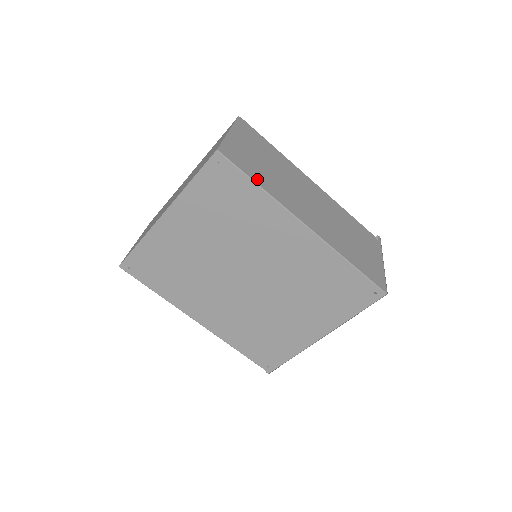
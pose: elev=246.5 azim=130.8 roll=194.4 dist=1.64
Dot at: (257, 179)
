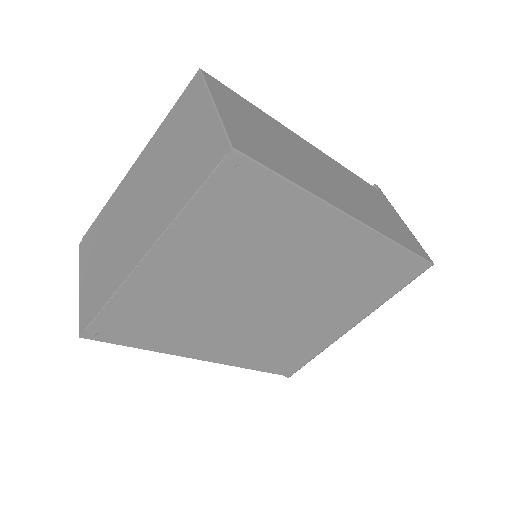
Dot at: (287, 174)
